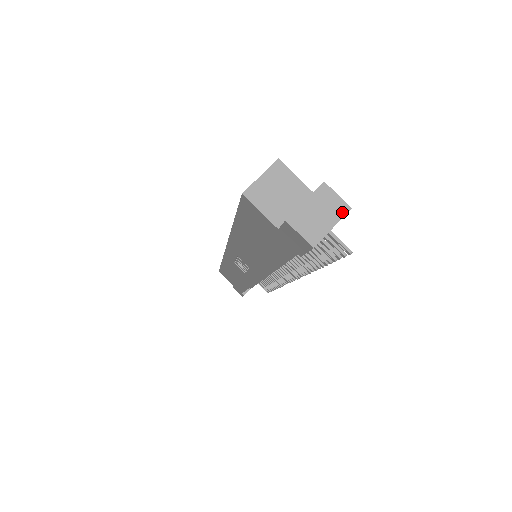
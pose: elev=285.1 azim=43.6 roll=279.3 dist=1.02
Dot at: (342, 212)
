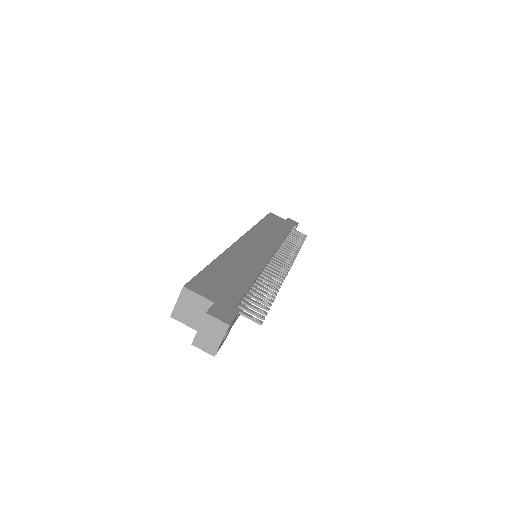
Dot at: (224, 330)
